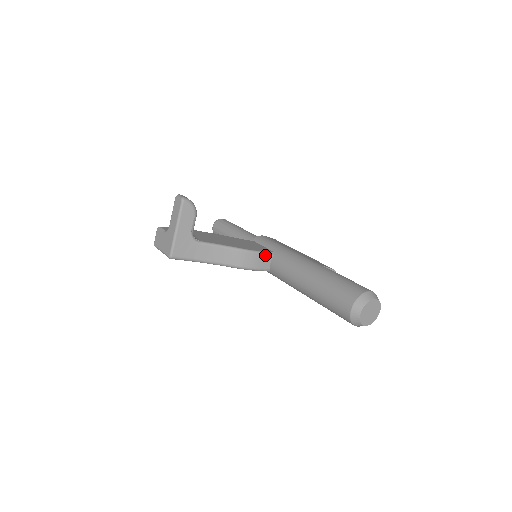
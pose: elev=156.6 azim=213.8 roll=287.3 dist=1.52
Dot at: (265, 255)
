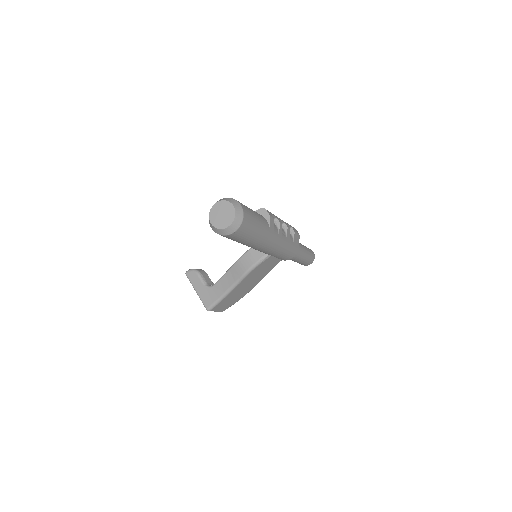
Dot at: (251, 250)
